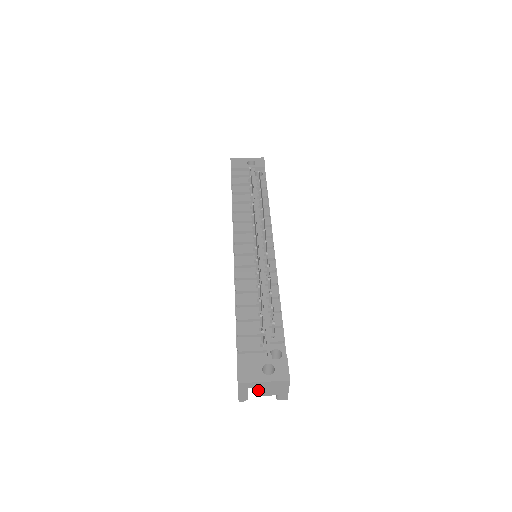
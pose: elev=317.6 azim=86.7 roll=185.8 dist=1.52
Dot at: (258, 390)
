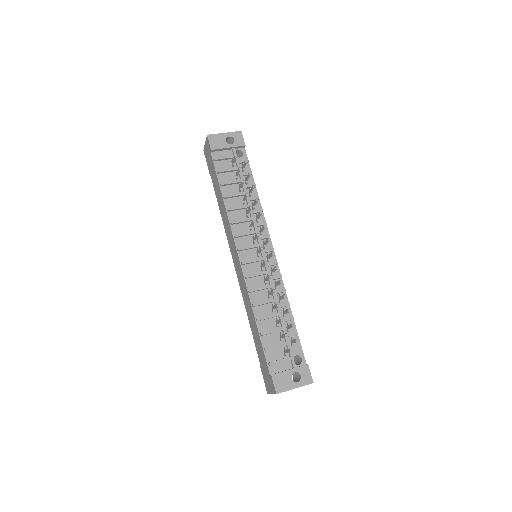
Dot at: occluded
